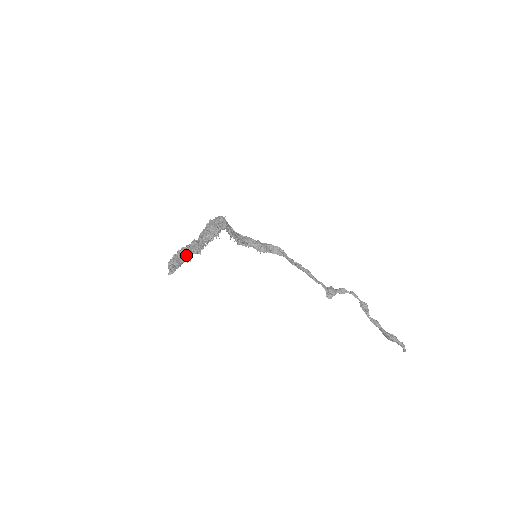
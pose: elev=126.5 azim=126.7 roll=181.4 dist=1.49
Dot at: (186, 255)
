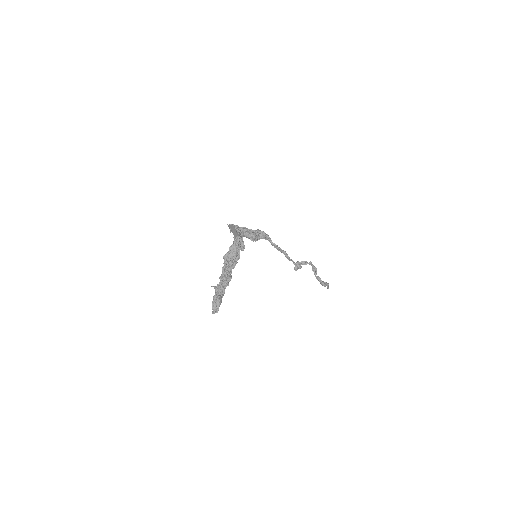
Dot at: (224, 293)
